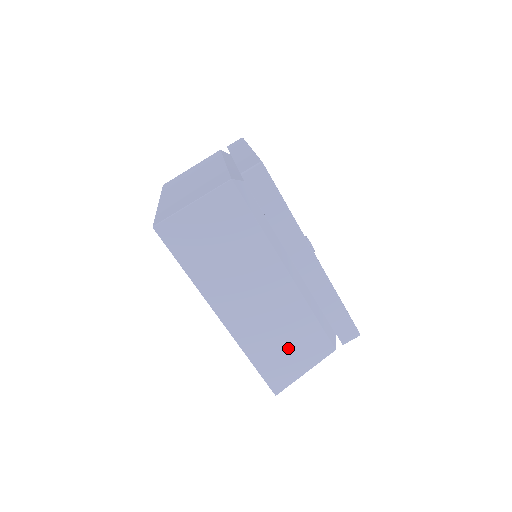
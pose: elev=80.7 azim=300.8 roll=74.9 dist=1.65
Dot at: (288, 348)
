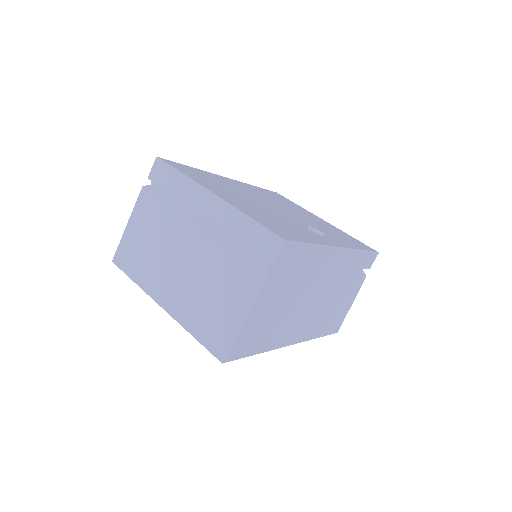
Dot at: (338, 308)
